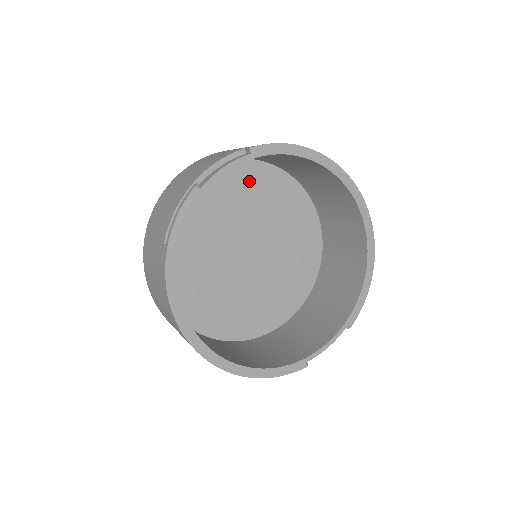
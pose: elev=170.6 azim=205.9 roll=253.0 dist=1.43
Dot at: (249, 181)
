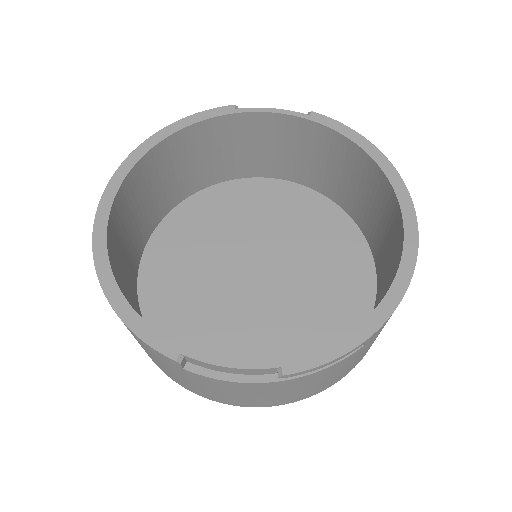
Dot at: (315, 215)
